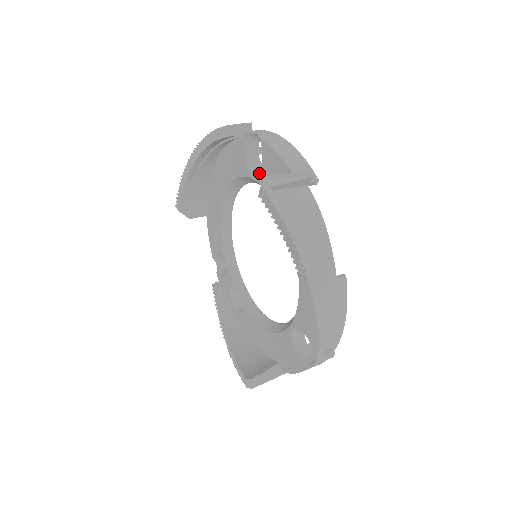
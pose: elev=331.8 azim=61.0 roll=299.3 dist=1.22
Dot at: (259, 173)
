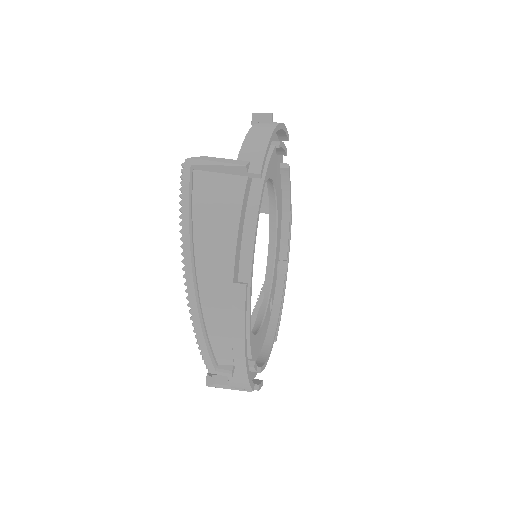
Dot at: occluded
